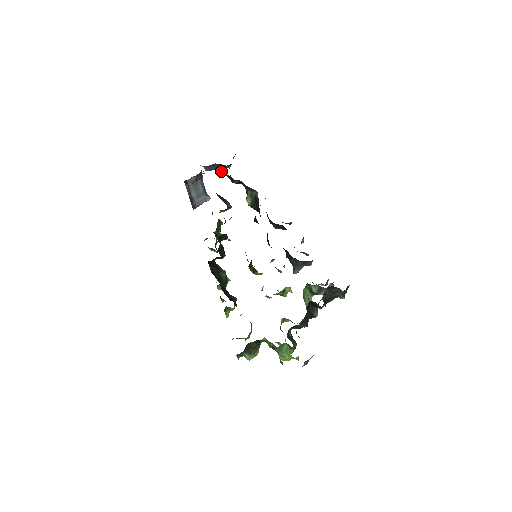
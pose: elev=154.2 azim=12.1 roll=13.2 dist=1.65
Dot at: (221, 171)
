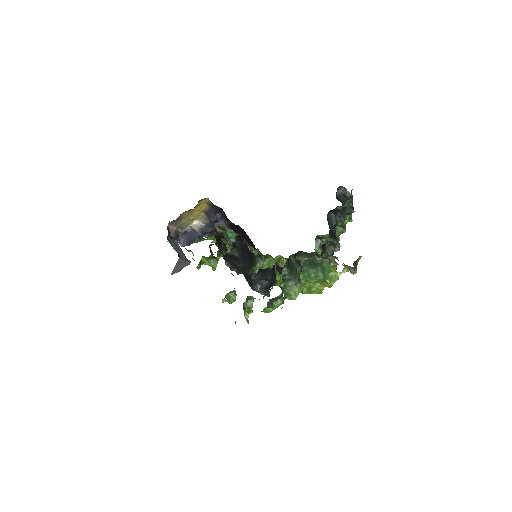
Dot at: (198, 222)
